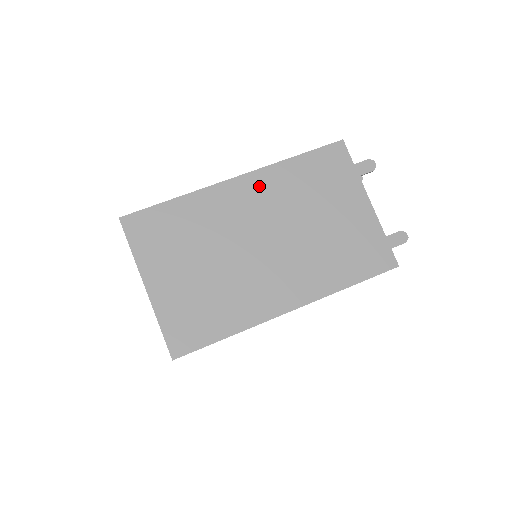
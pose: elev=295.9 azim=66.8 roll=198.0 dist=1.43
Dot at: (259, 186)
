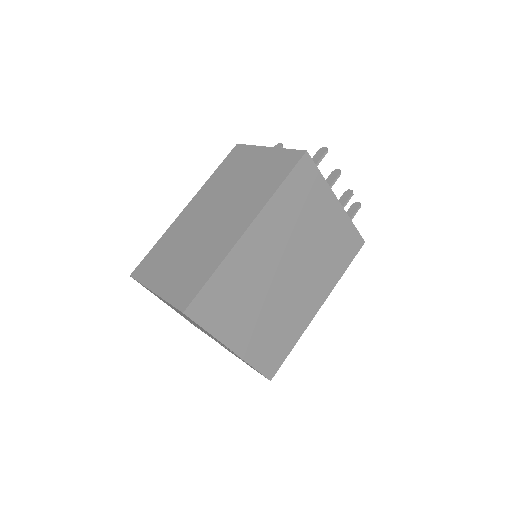
Dot at: (200, 199)
